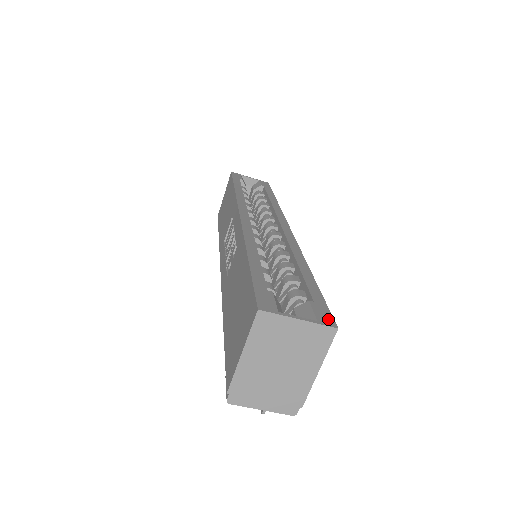
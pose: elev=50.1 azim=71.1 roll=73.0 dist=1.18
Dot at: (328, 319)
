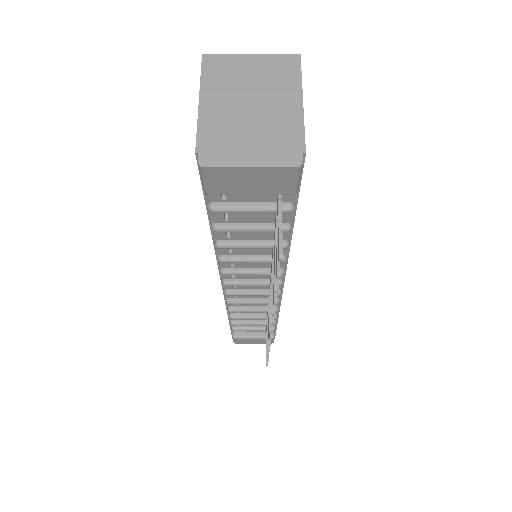
Dot at: occluded
